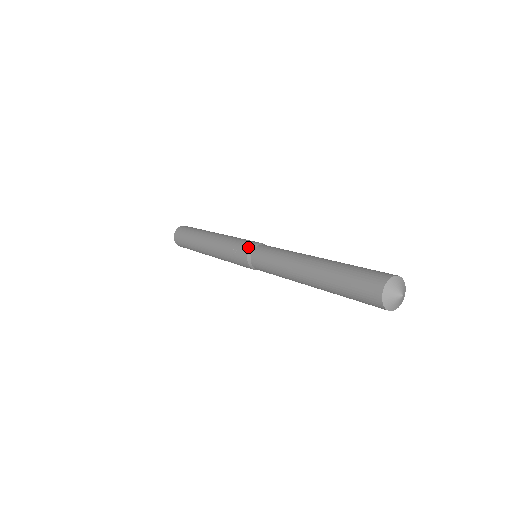
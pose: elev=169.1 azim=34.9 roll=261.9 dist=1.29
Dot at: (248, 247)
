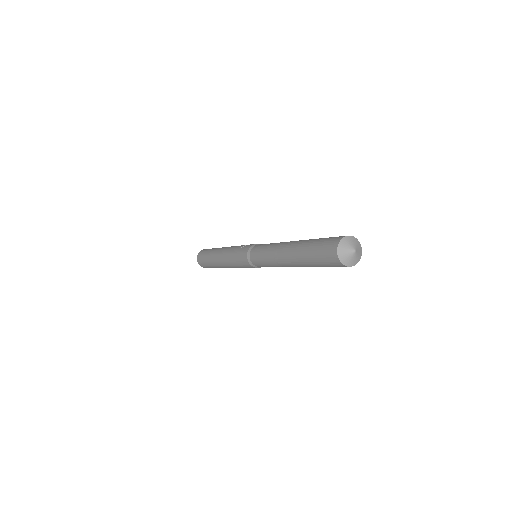
Dot at: occluded
